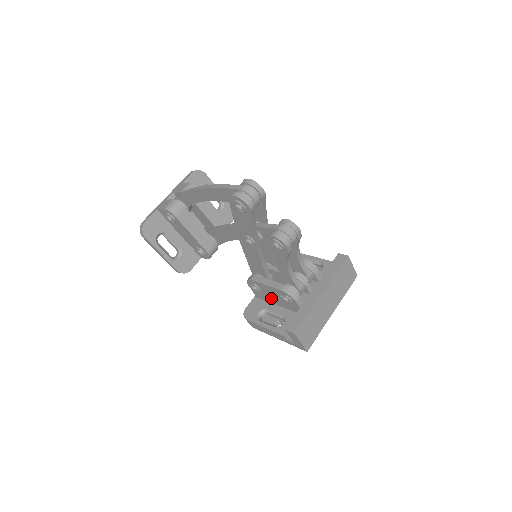
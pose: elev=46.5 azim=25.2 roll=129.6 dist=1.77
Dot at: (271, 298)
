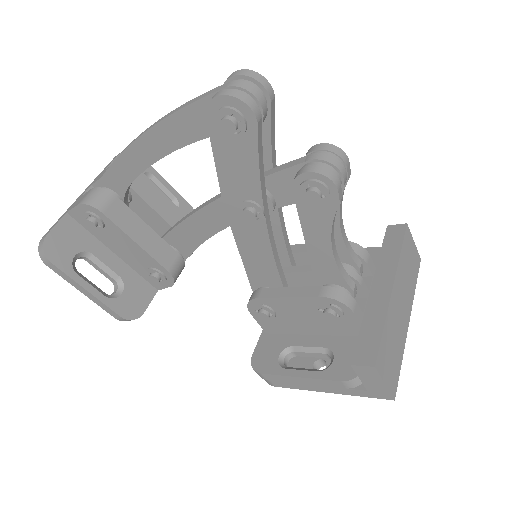
Dot at: (296, 324)
